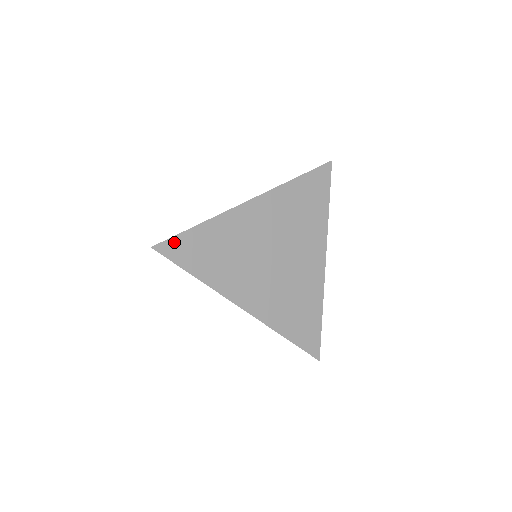
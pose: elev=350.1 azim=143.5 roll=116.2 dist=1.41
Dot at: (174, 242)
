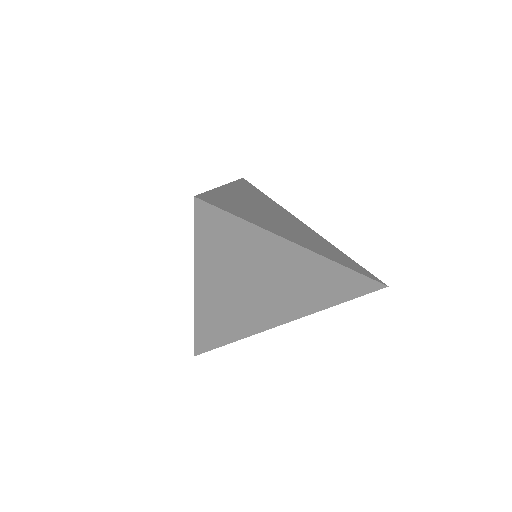
Dot at: (215, 212)
